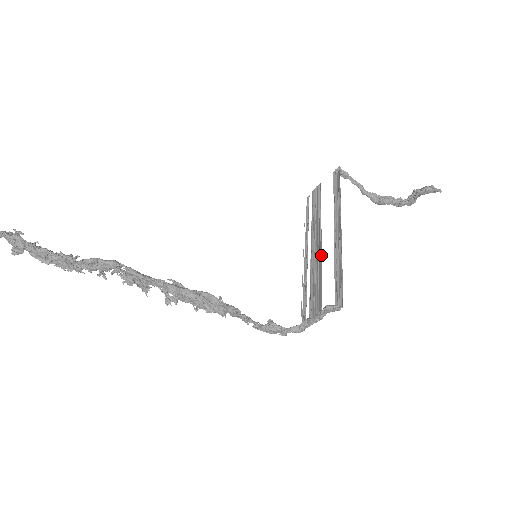
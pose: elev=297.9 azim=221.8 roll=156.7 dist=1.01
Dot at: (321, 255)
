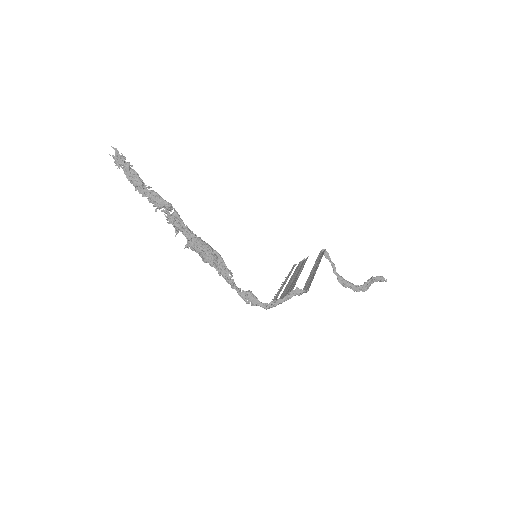
Dot at: occluded
